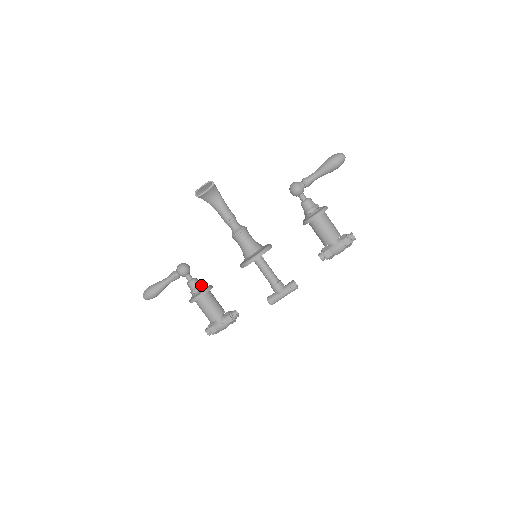
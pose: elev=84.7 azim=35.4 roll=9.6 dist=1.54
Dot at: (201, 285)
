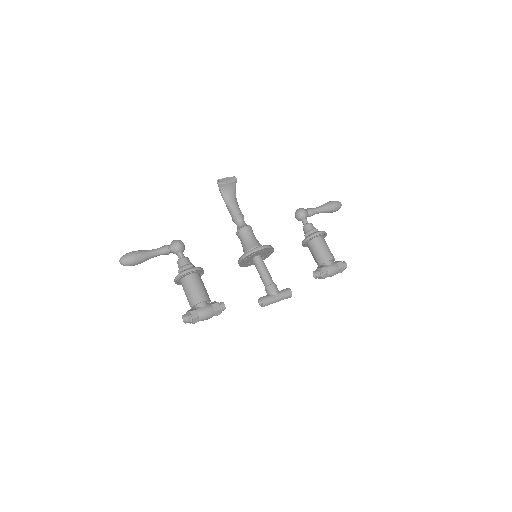
Dot at: occluded
